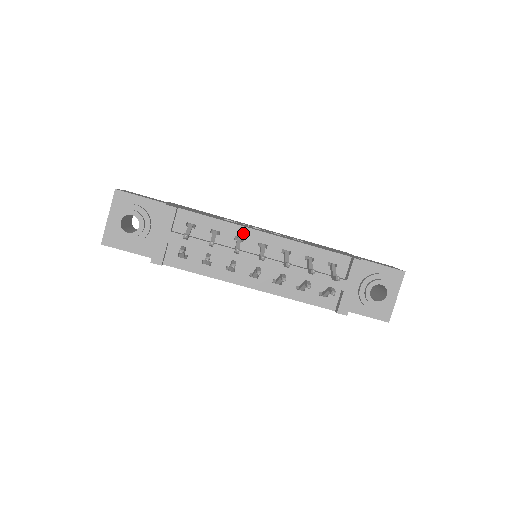
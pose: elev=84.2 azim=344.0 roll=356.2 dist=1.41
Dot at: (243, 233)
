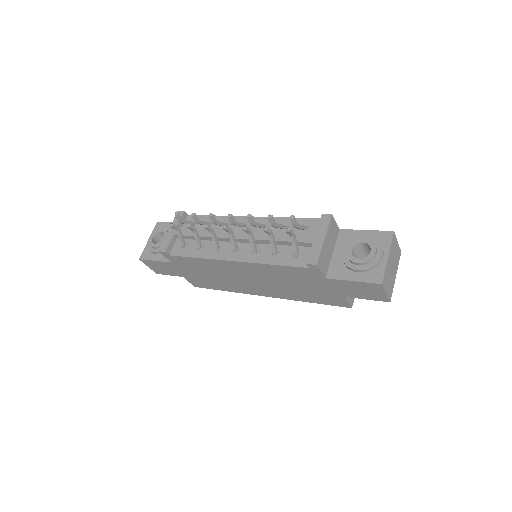
Dot at: occluded
